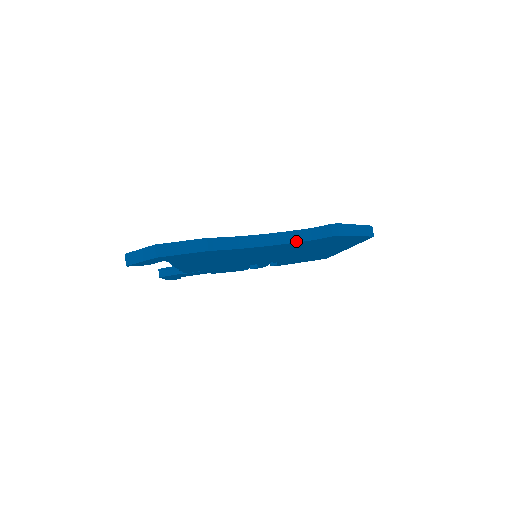
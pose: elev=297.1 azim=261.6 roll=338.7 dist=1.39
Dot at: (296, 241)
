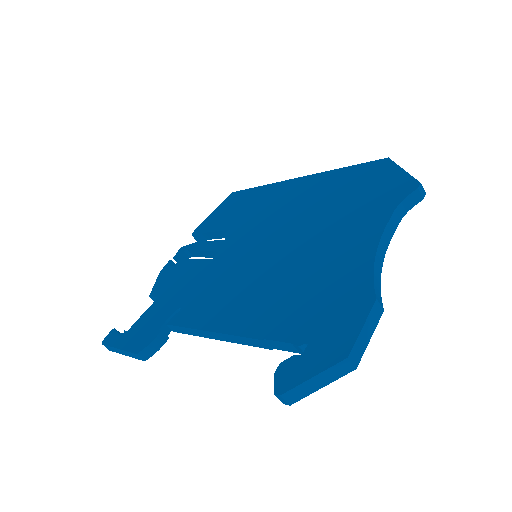
Dot at: (396, 227)
